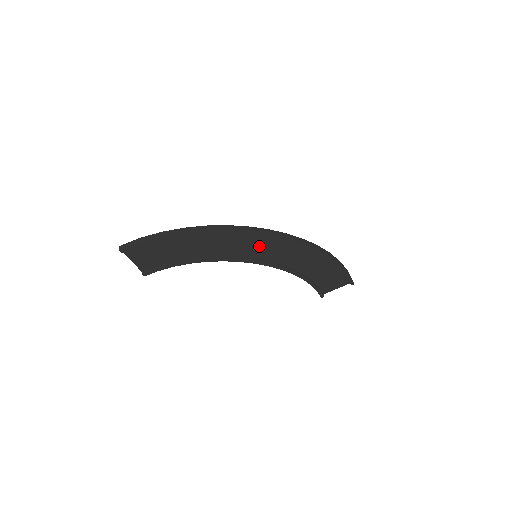
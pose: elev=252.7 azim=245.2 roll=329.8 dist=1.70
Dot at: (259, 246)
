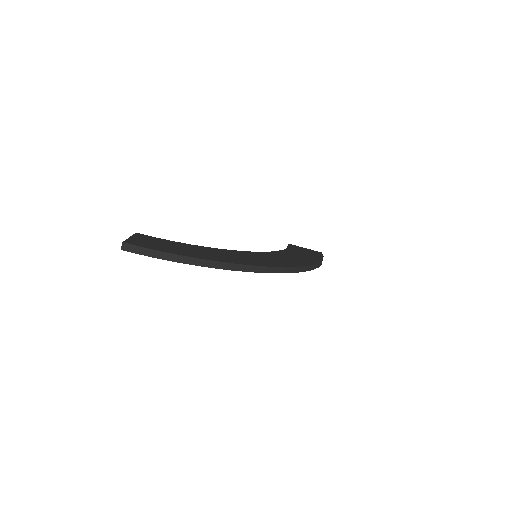
Dot at: occluded
